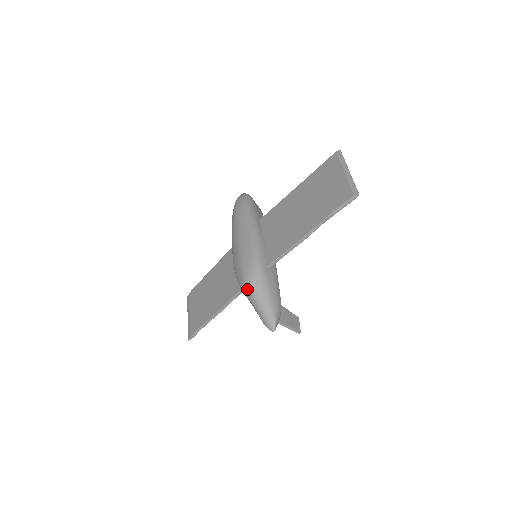
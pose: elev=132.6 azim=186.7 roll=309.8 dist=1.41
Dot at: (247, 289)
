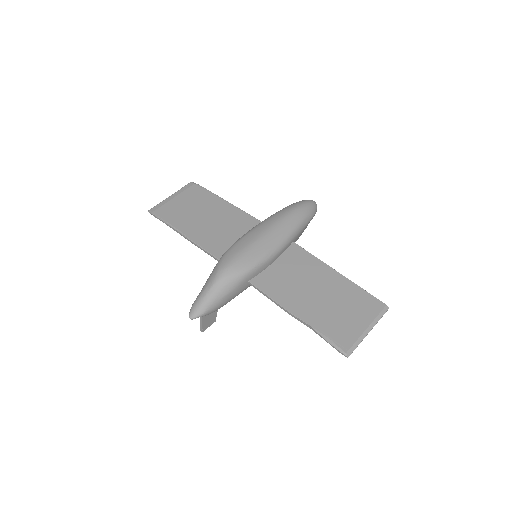
Dot at: (218, 275)
